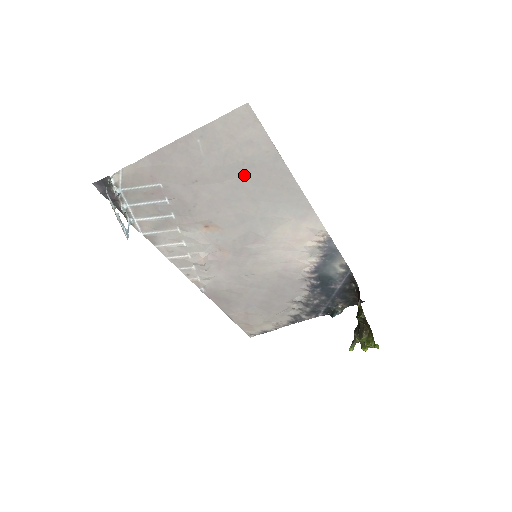
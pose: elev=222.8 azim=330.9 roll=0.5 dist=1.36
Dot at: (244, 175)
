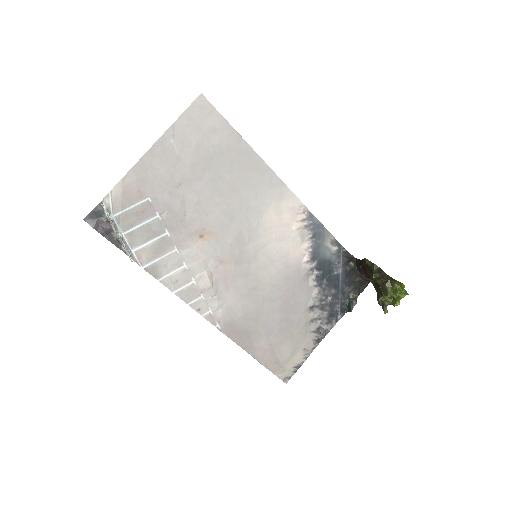
Dot at: (218, 165)
